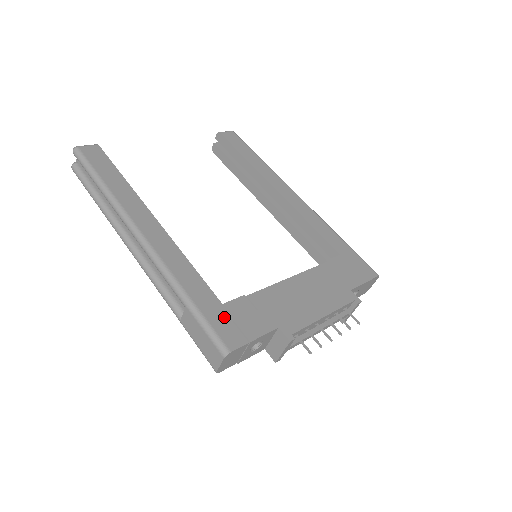
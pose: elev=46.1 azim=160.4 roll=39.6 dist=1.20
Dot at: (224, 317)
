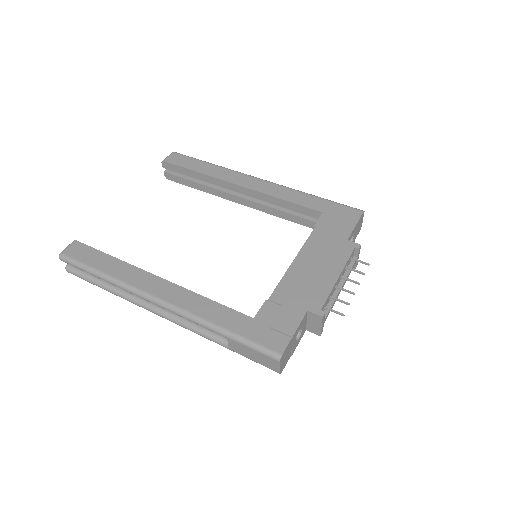
Dot at: (261, 329)
